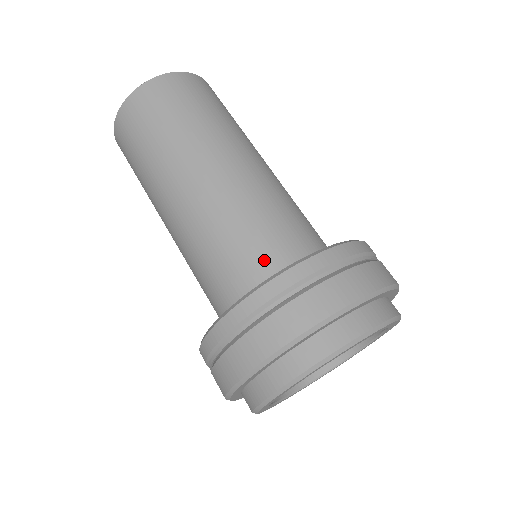
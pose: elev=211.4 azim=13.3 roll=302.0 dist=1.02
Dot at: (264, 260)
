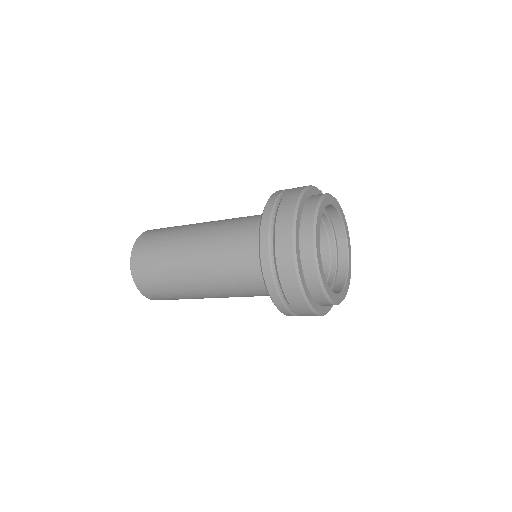
Dot at: (254, 258)
